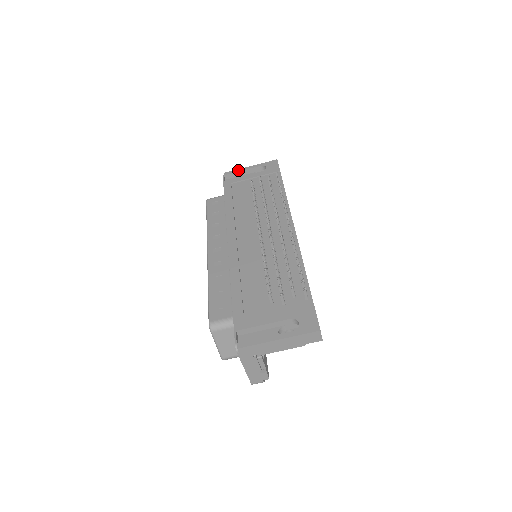
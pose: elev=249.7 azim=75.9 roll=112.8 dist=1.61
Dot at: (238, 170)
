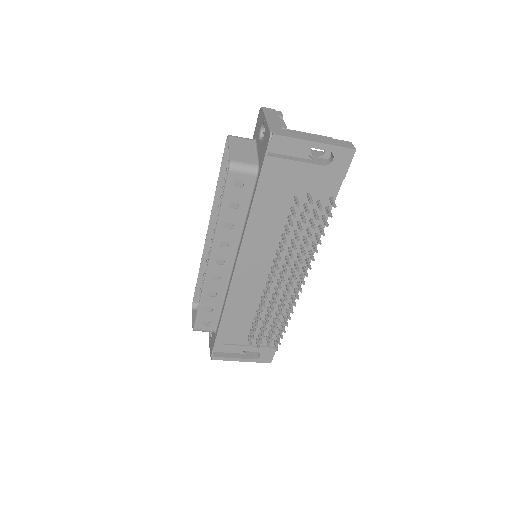
Dot at: (295, 142)
